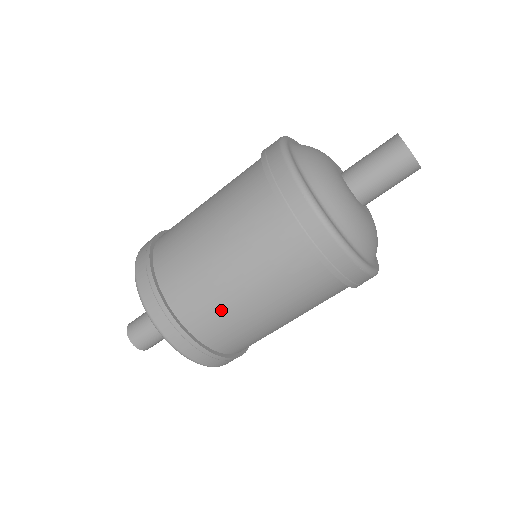
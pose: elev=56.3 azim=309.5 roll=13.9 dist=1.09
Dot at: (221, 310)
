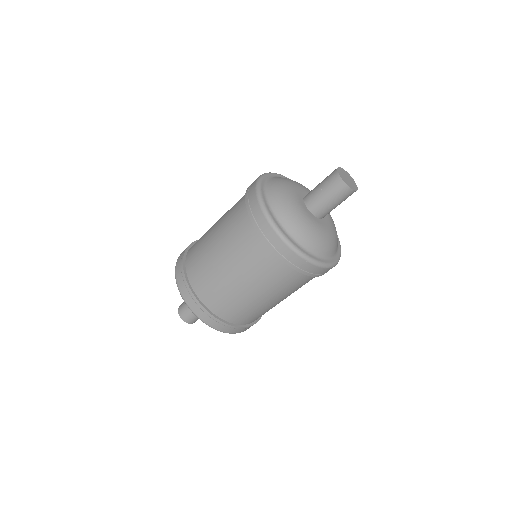
Dot at: (262, 311)
